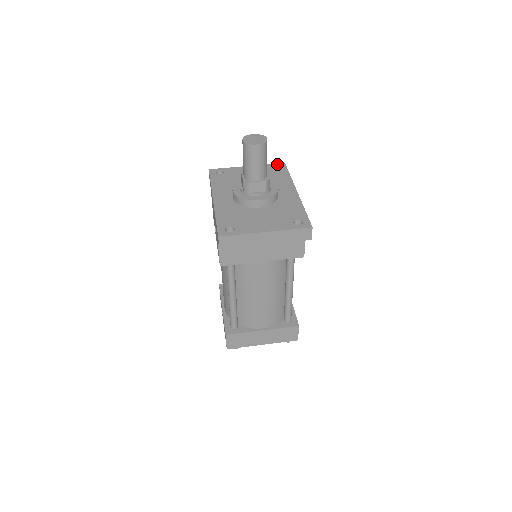
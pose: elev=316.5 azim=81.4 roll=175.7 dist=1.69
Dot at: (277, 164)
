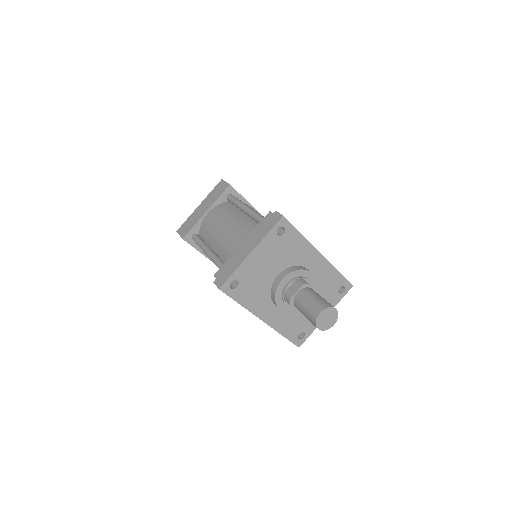
Dot at: (277, 225)
